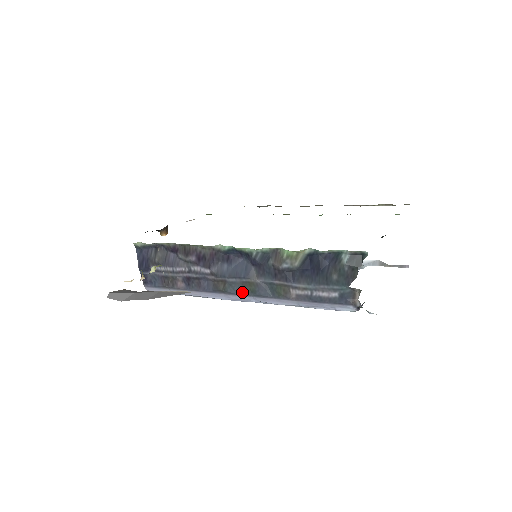
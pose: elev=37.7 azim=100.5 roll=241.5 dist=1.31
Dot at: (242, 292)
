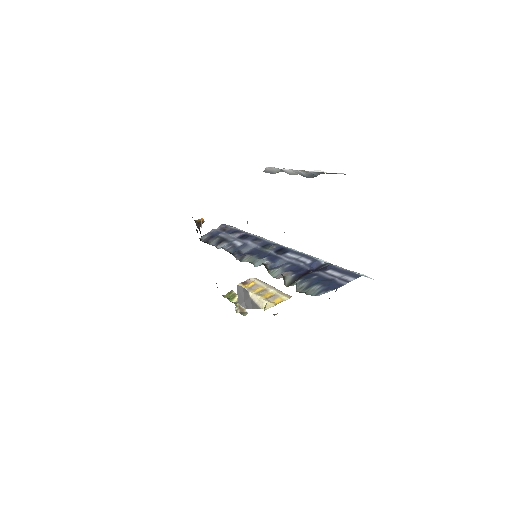
Dot at: occluded
